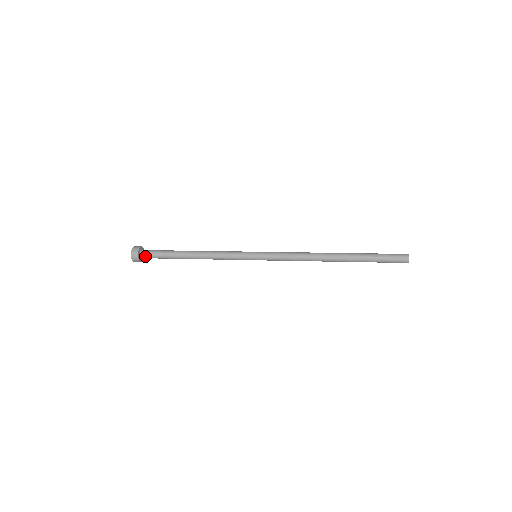
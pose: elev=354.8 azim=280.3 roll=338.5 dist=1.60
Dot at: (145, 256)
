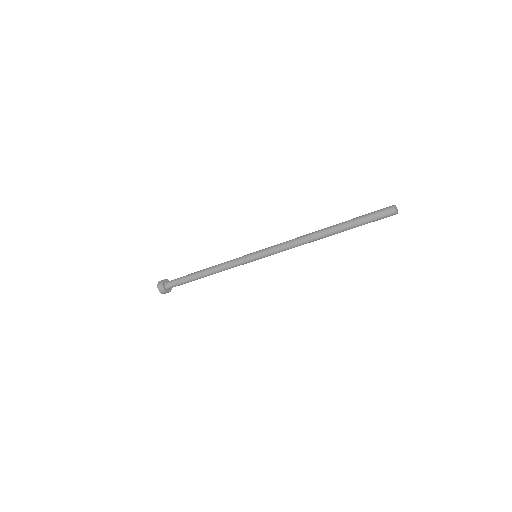
Dot at: (170, 287)
